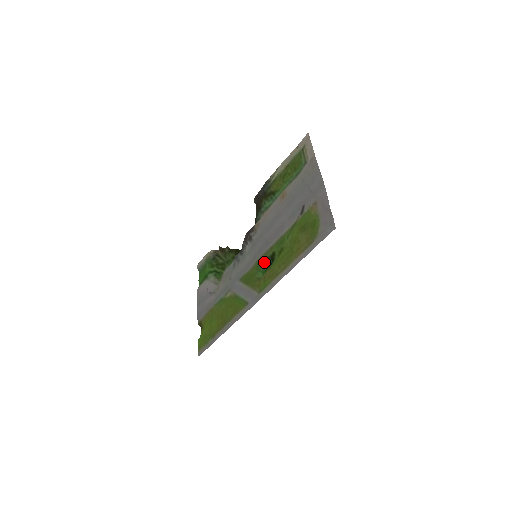
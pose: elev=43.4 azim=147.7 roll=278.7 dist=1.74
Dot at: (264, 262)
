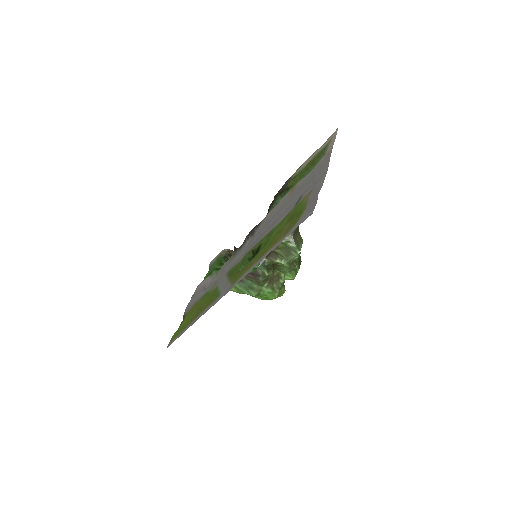
Dot at: (251, 256)
